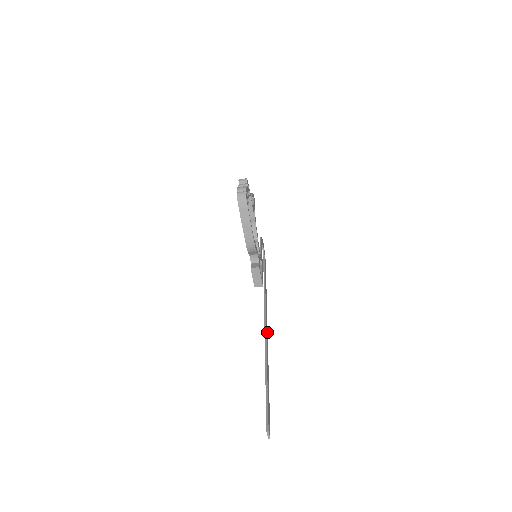
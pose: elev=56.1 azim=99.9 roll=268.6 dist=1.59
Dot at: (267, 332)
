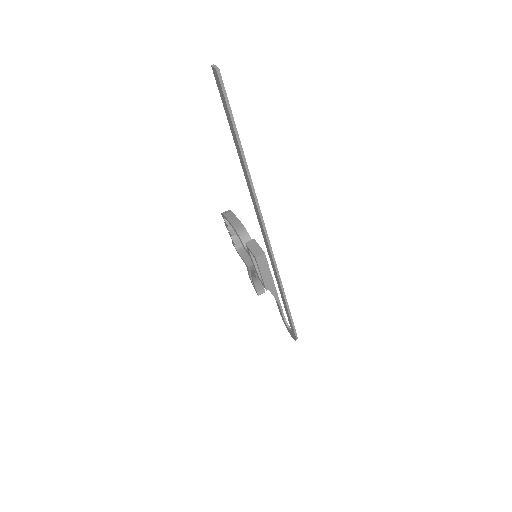
Dot at: (266, 231)
